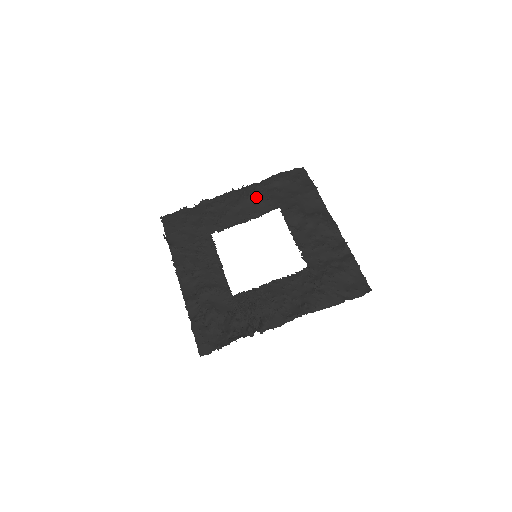
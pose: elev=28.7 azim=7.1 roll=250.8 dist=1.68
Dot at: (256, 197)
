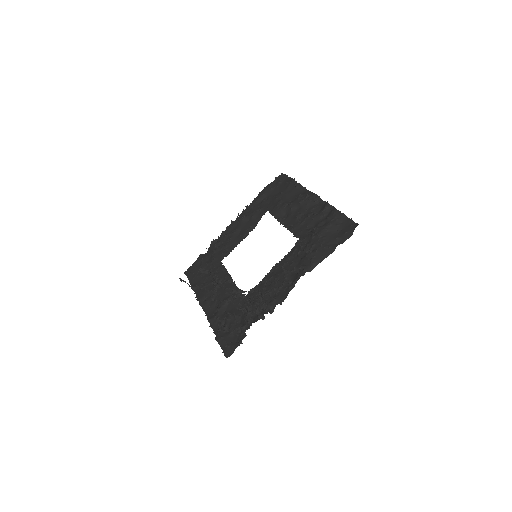
Dot at: (249, 215)
